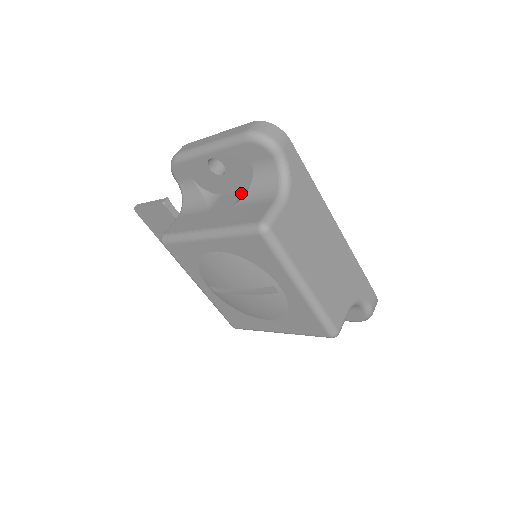
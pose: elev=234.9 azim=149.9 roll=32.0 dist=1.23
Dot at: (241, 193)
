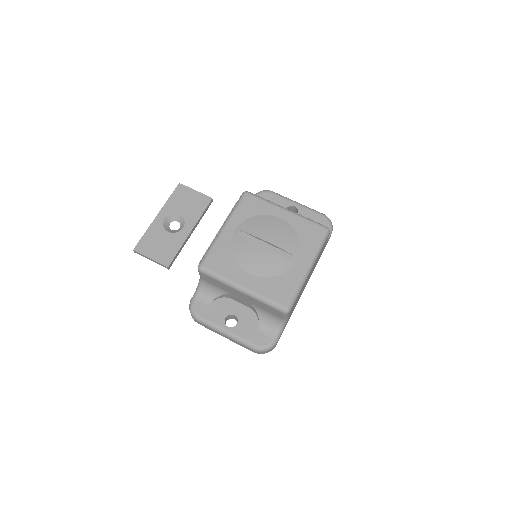
Dot at: occluded
